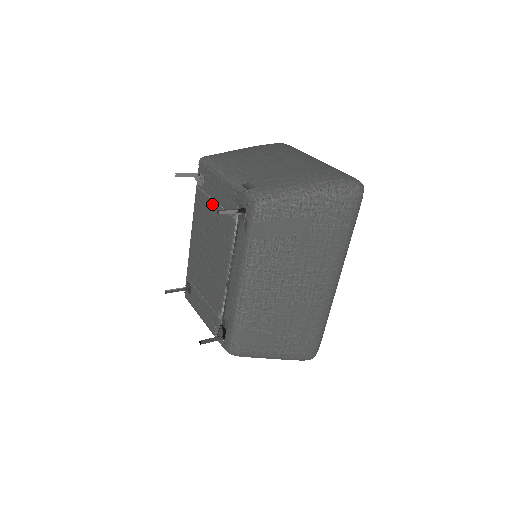
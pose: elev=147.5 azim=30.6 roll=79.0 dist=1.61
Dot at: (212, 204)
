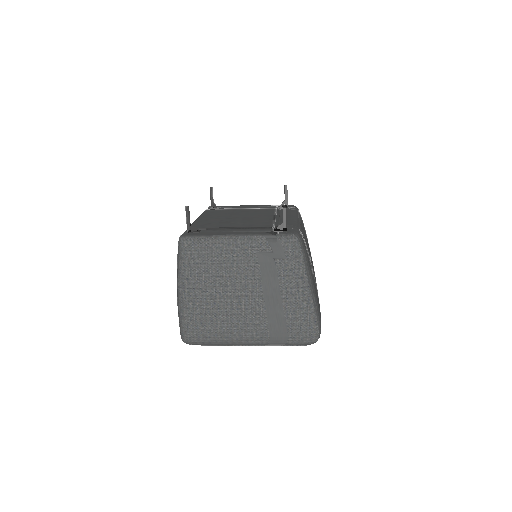
Dot at: (237, 209)
